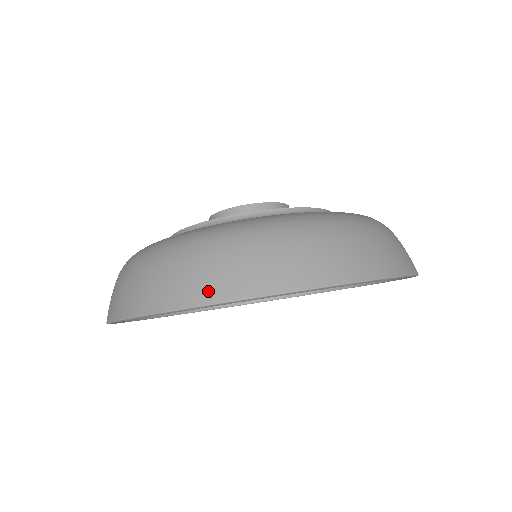
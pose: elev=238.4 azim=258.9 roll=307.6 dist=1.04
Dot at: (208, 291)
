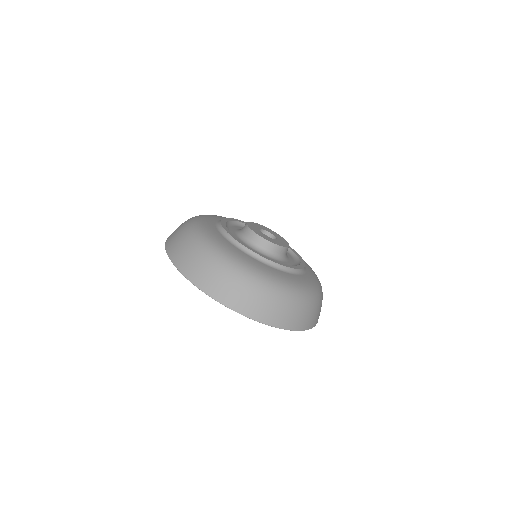
Dot at: (253, 312)
